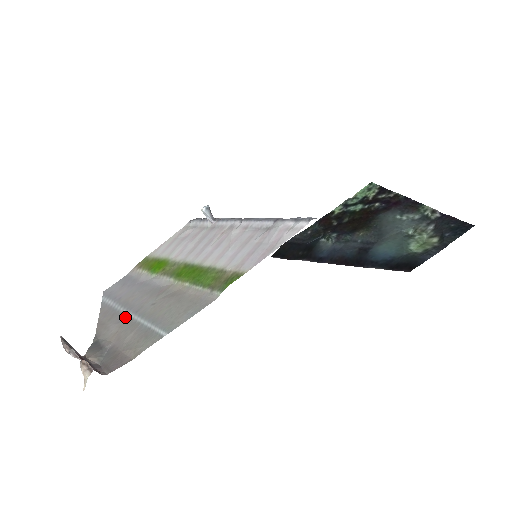
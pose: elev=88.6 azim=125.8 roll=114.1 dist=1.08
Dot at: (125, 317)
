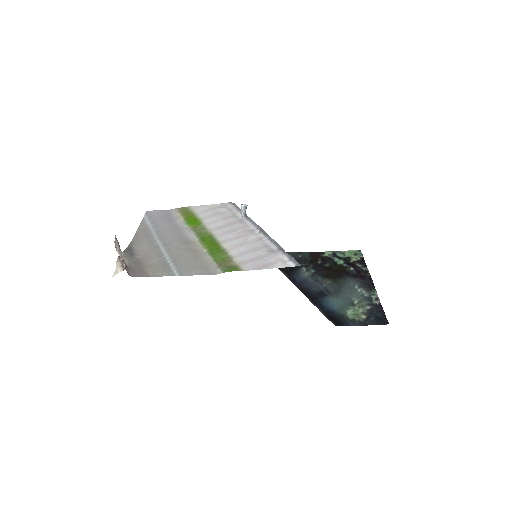
Dot at: (156, 244)
